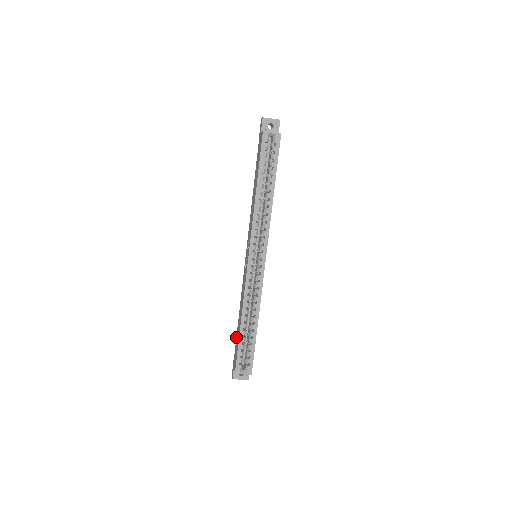
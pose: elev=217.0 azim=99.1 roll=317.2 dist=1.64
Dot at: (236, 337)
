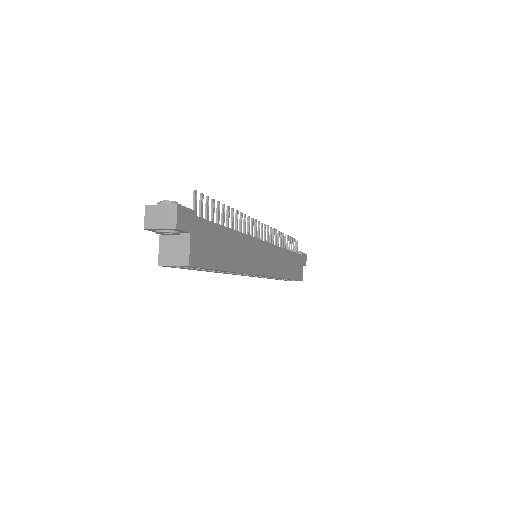
Dot at: occluded
